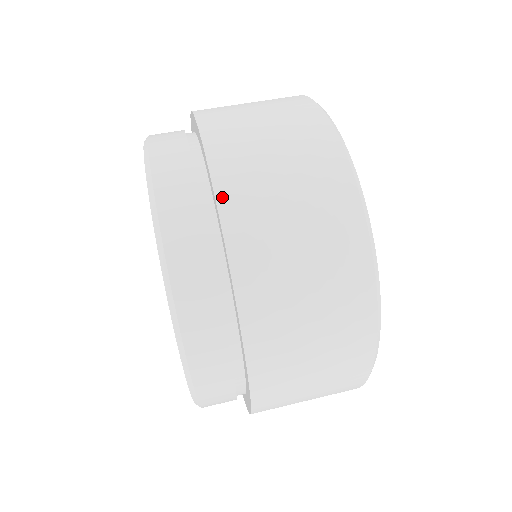
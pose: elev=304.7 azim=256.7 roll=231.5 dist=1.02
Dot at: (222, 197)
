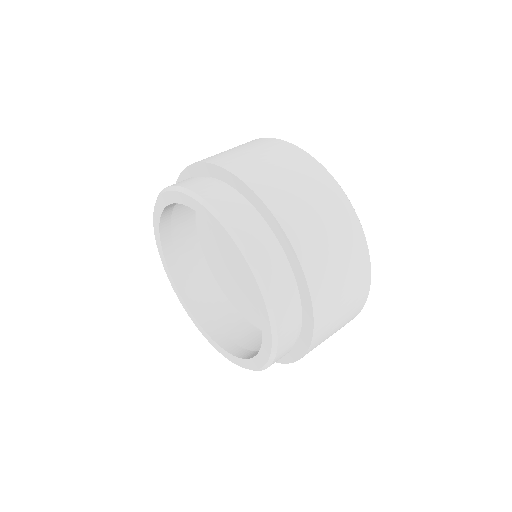
Dot at: (302, 258)
